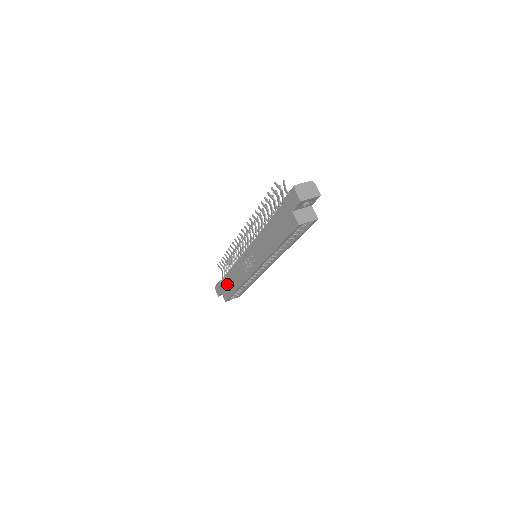
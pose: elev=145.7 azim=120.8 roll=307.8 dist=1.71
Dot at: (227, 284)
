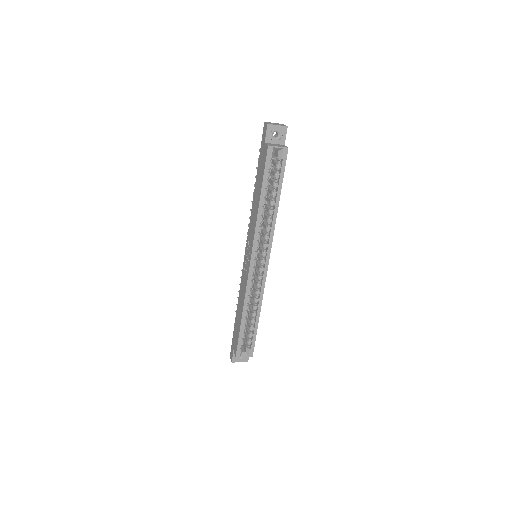
Dot at: (236, 325)
